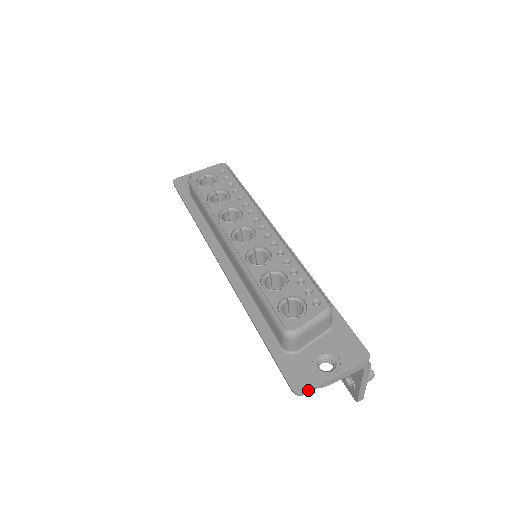
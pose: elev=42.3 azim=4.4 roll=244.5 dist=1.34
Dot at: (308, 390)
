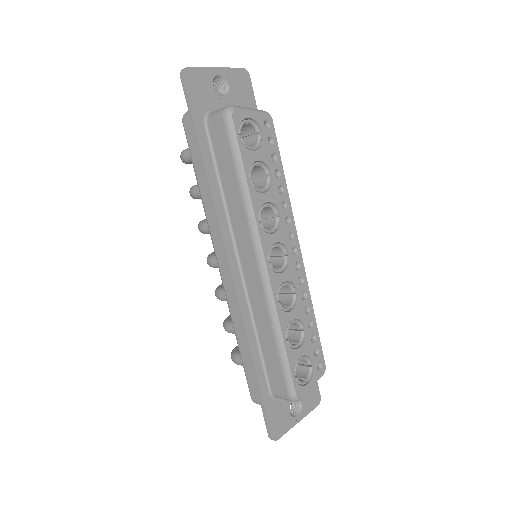
Dot at: occluded
